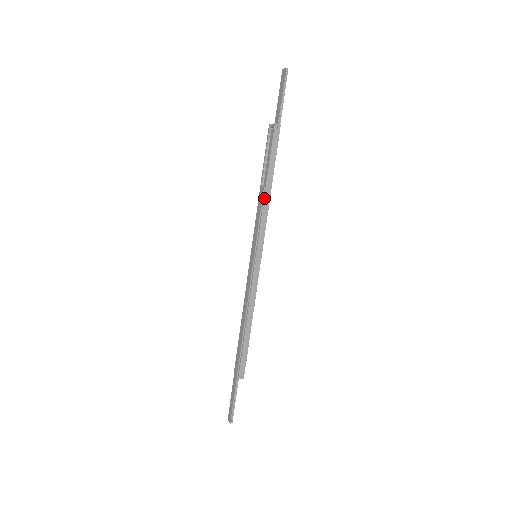
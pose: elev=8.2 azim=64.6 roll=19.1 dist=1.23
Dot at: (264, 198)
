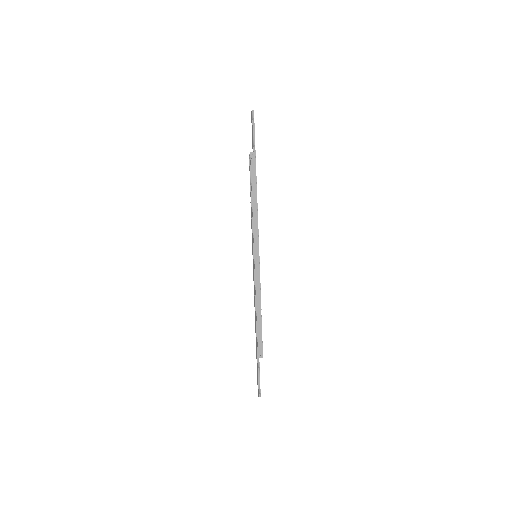
Dot at: (252, 209)
